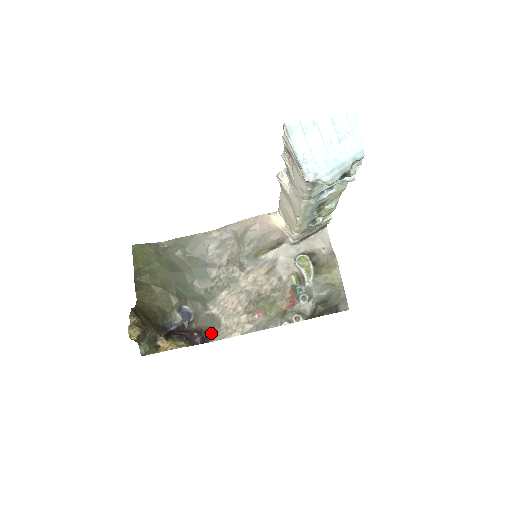
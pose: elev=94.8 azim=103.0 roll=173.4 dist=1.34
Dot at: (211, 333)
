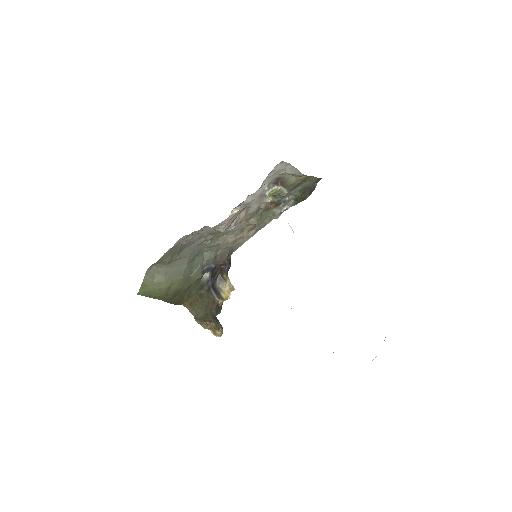
Dot at: (229, 254)
